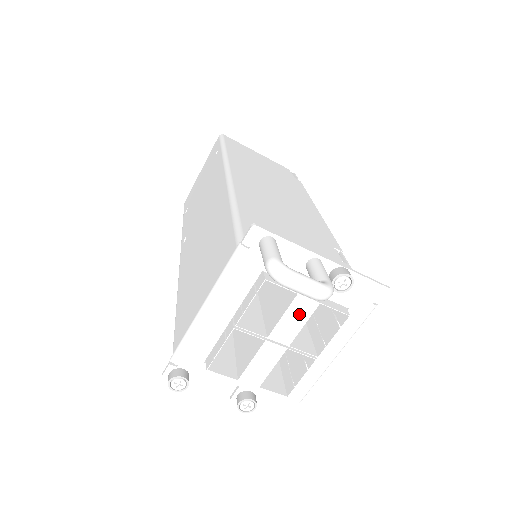
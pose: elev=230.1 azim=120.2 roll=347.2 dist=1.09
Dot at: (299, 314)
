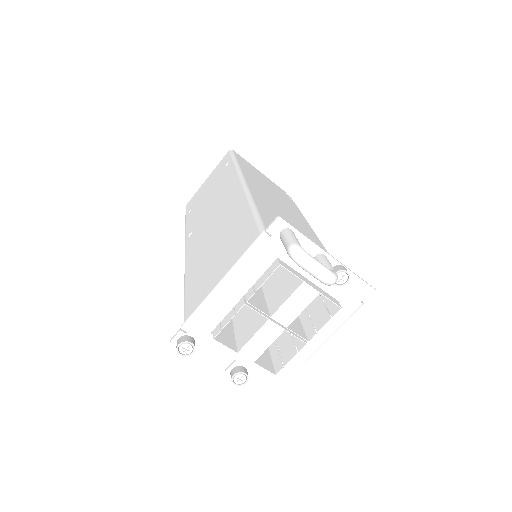
Dot at: (301, 300)
